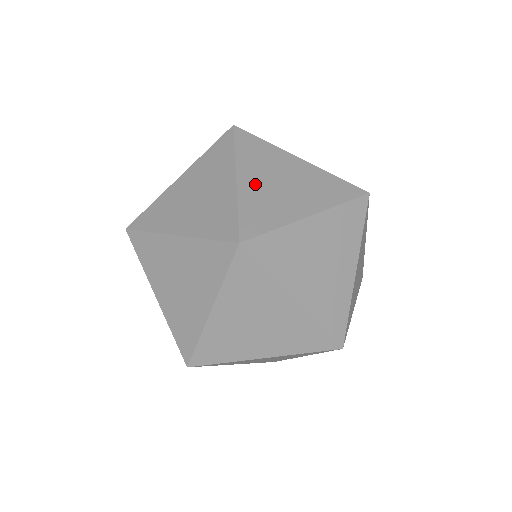
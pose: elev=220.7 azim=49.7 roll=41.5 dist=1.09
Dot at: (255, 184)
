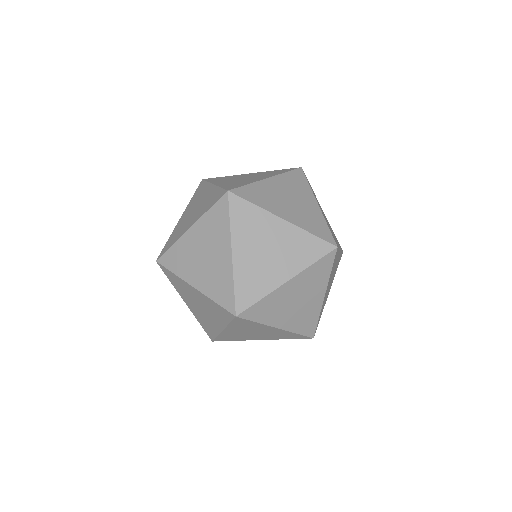
Dot at: occluded
